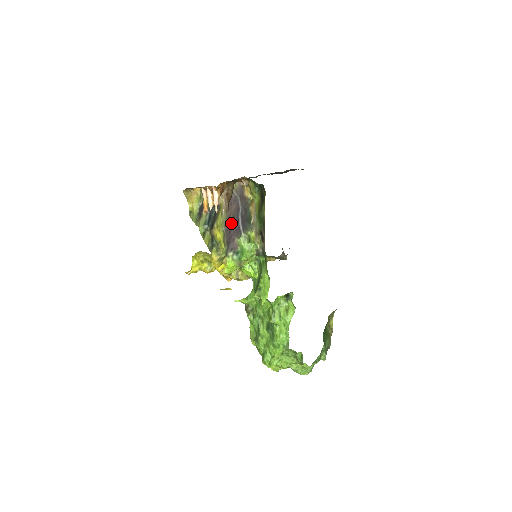
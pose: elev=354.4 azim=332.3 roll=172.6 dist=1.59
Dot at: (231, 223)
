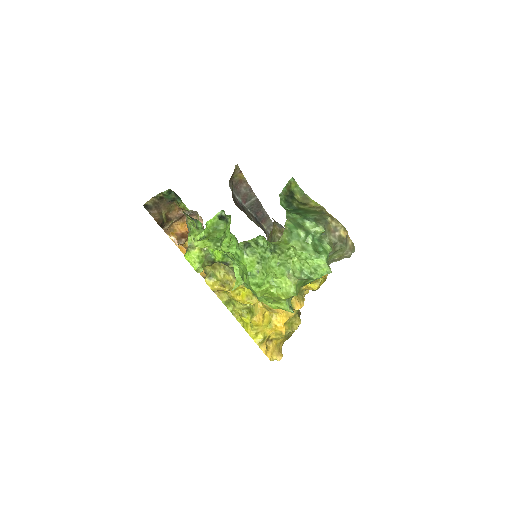
Dot at: occluded
